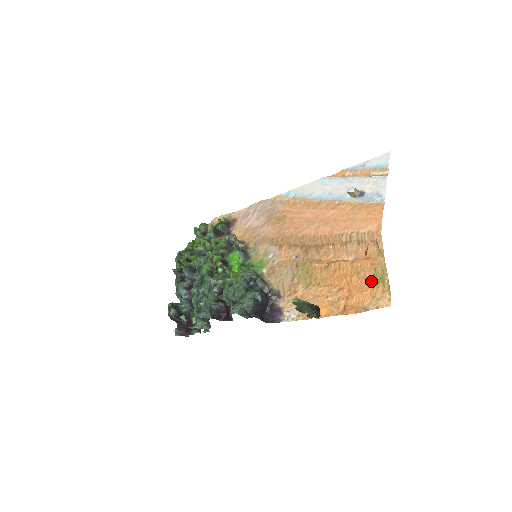
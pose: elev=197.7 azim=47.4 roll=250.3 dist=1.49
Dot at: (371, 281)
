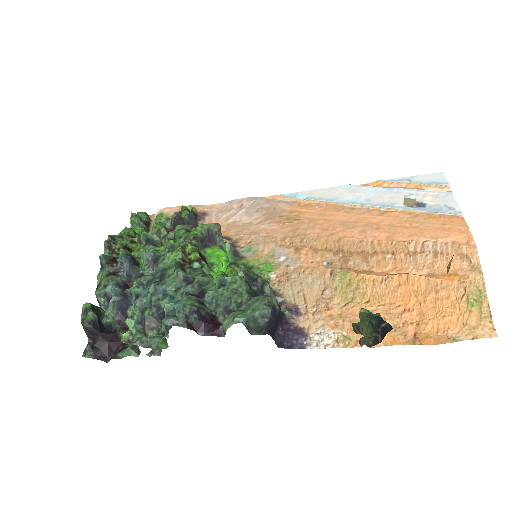
Dot at: (459, 303)
